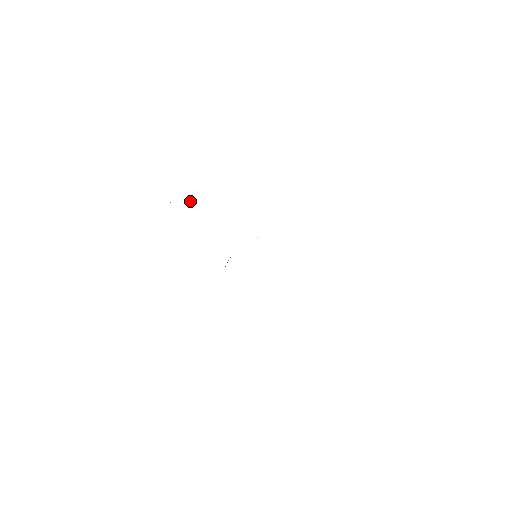
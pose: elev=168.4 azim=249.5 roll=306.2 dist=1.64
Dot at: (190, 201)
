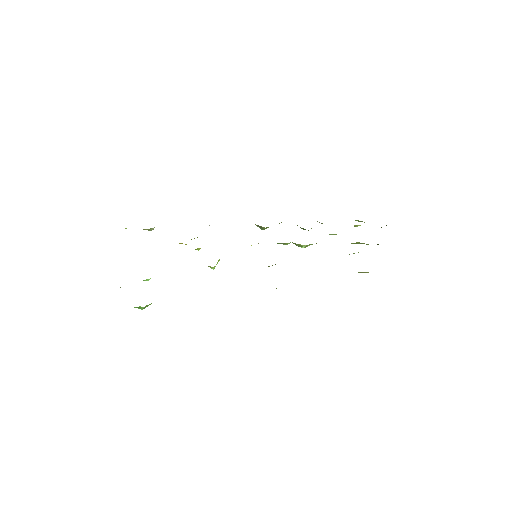
Dot at: (151, 229)
